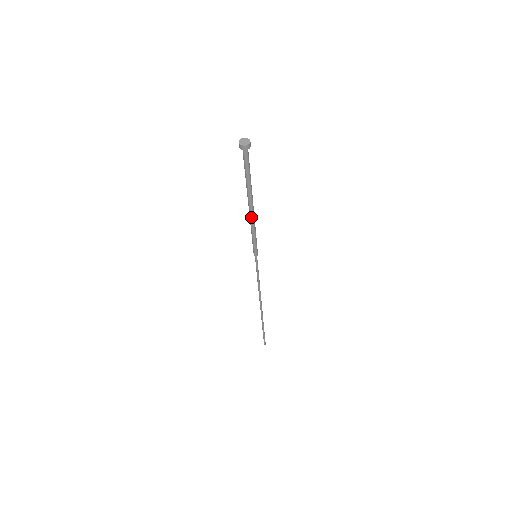
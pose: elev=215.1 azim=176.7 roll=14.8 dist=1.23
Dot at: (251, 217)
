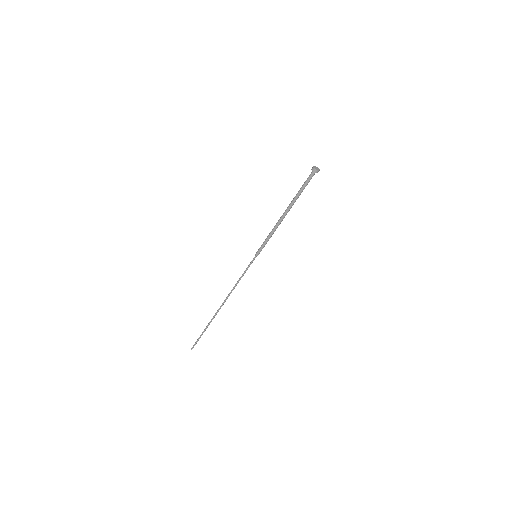
Dot at: (279, 221)
